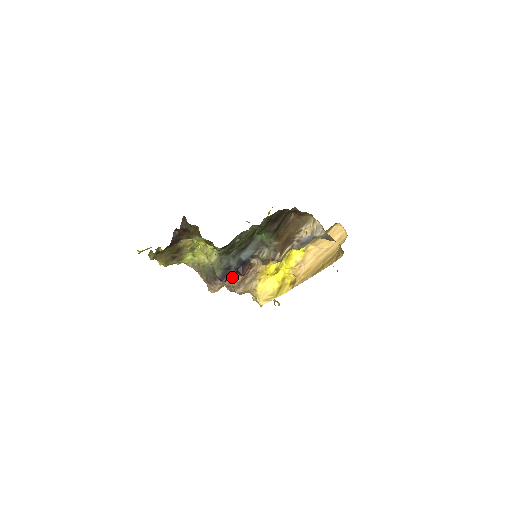
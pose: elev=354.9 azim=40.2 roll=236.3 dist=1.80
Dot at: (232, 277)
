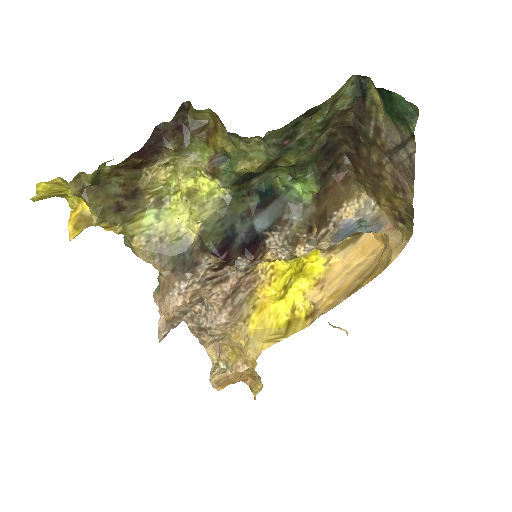
Dot at: (227, 267)
